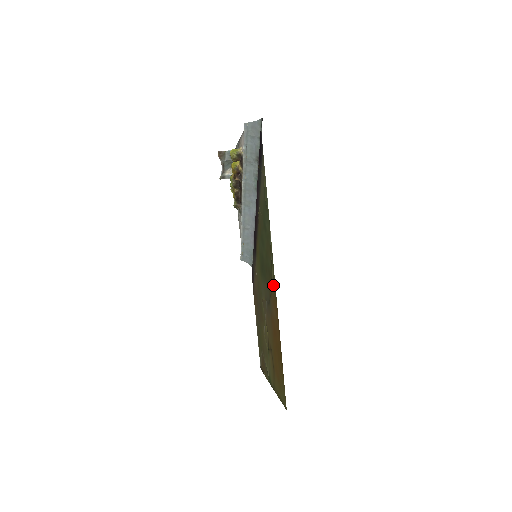
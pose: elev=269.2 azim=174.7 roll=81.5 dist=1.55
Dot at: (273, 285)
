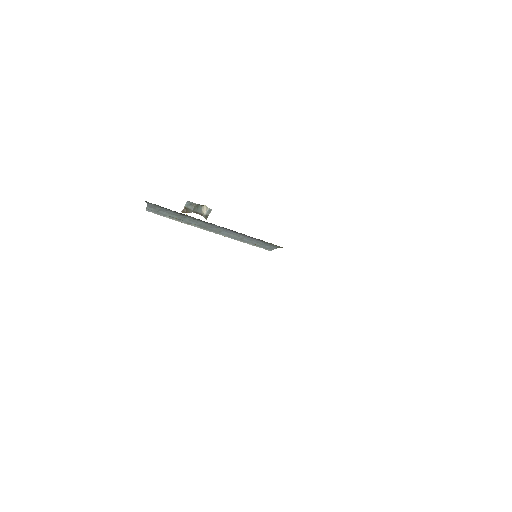
Dot at: occluded
